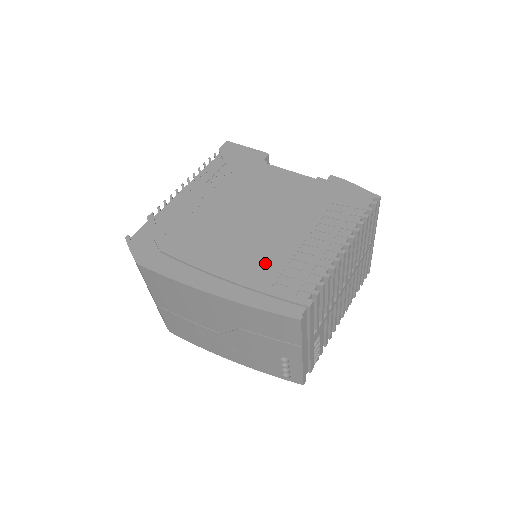
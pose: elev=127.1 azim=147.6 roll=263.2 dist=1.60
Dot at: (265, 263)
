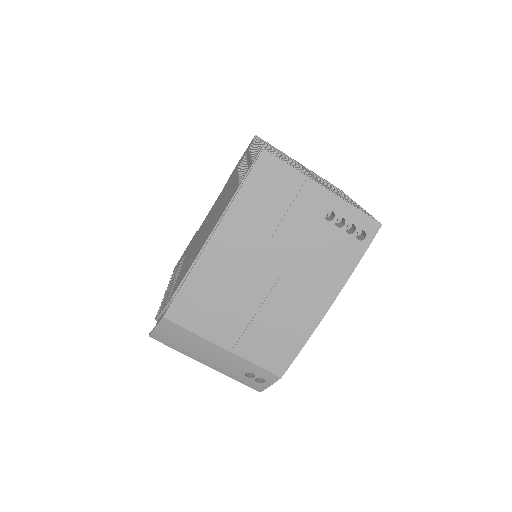
Dot at: (227, 199)
